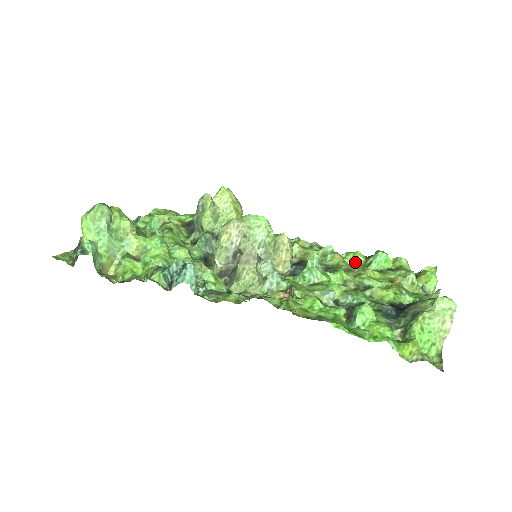
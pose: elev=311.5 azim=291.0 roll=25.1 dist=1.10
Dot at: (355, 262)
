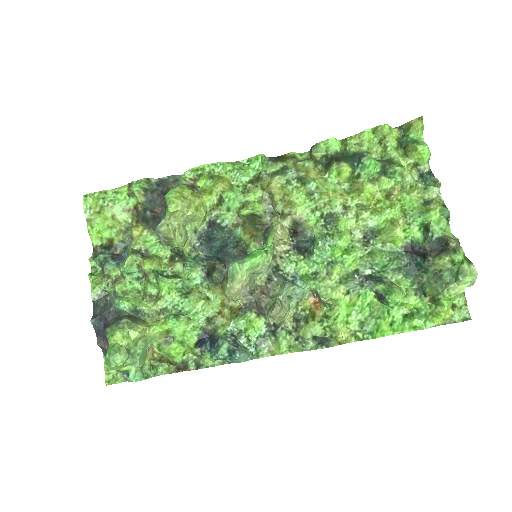
Dot at: (341, 178)
